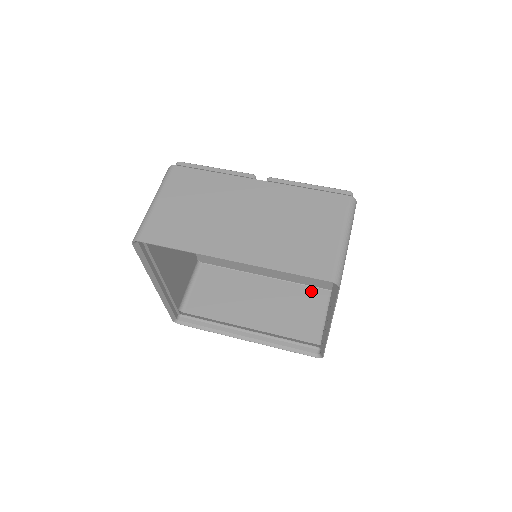
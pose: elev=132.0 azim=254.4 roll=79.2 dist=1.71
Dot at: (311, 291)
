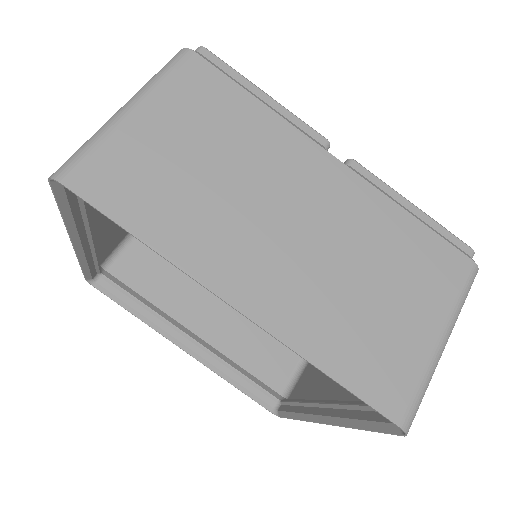
Dot at: occluded
